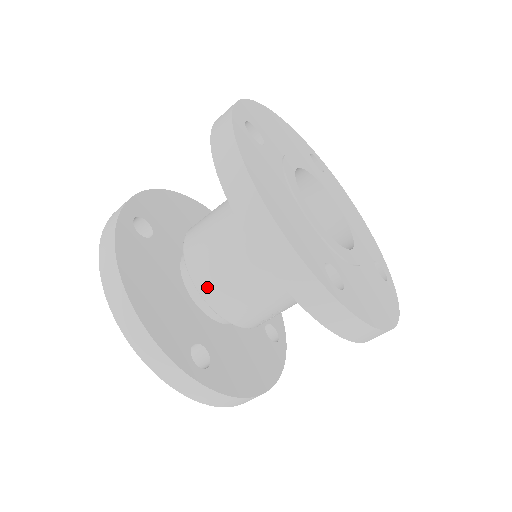
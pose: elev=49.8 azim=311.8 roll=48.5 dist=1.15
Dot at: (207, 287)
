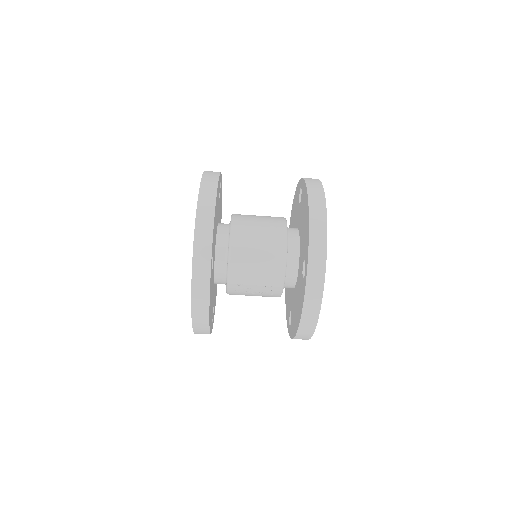
Dot at: (238, 238)
